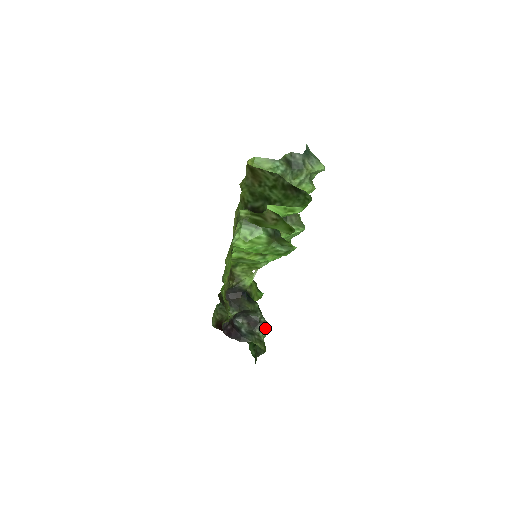
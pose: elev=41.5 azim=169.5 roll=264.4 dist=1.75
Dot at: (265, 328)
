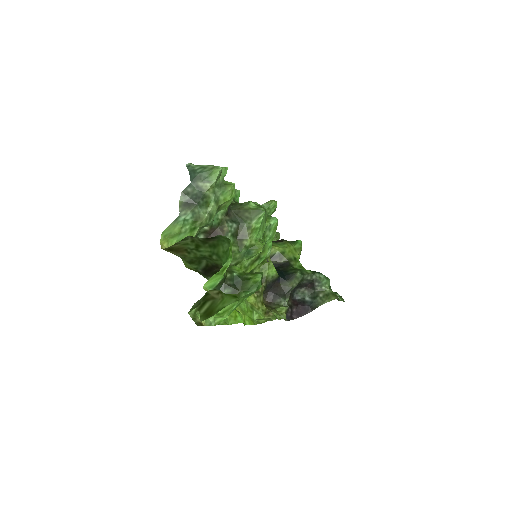
Dot at: (322, 280)
